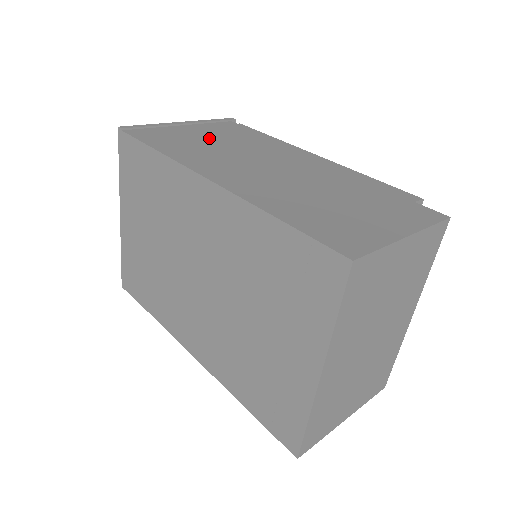
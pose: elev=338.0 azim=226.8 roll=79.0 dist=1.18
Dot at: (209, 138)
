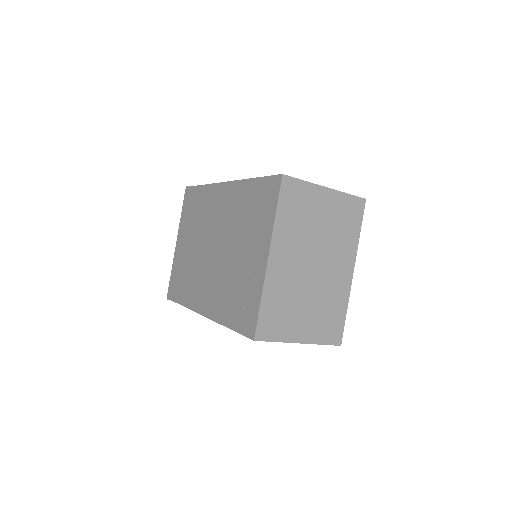
Dot at: occluded
